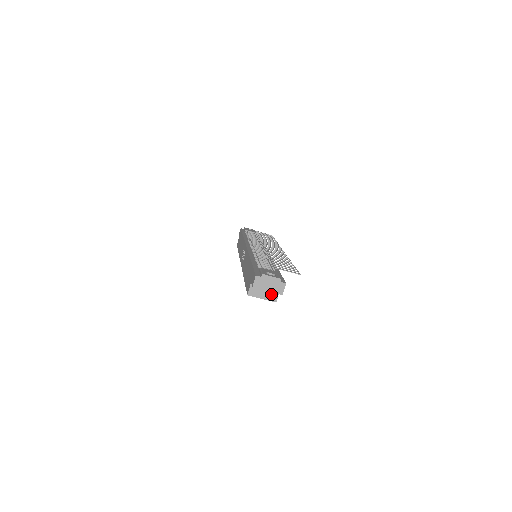
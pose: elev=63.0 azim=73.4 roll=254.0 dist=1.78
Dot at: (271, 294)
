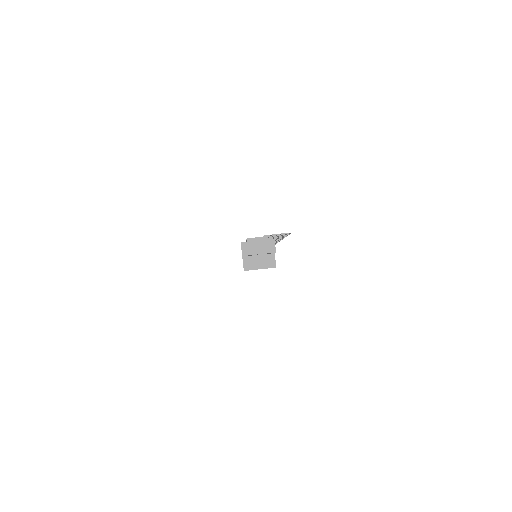
Dot at: (267, 261)
